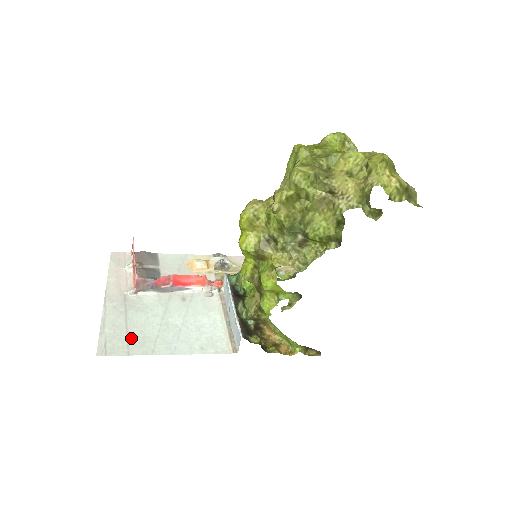
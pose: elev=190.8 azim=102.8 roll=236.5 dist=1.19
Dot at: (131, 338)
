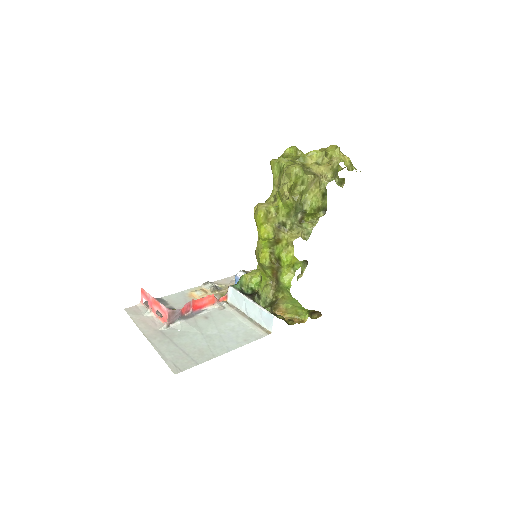
Dot at: (190, 354)
